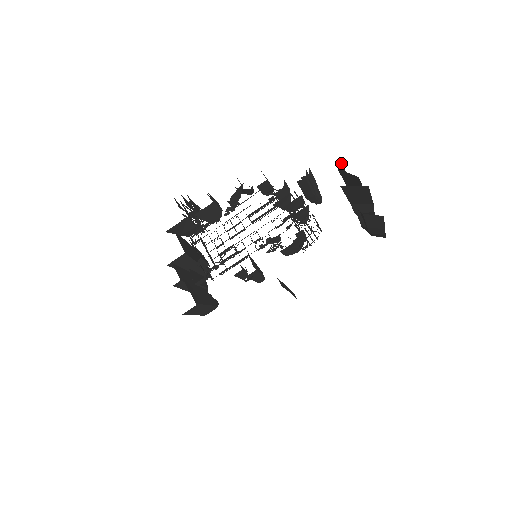
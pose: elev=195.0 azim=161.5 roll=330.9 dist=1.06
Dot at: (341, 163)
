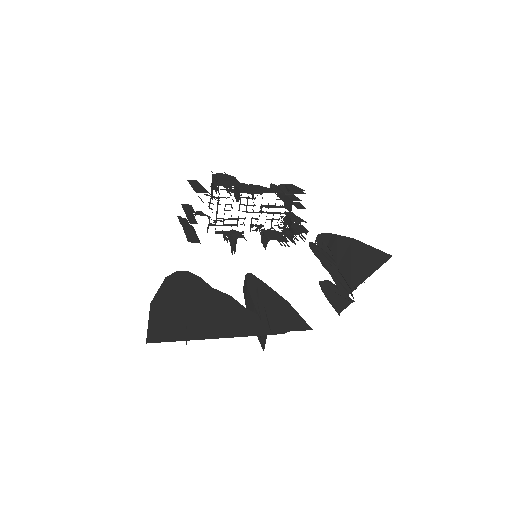
Dot at: (355, 287)
